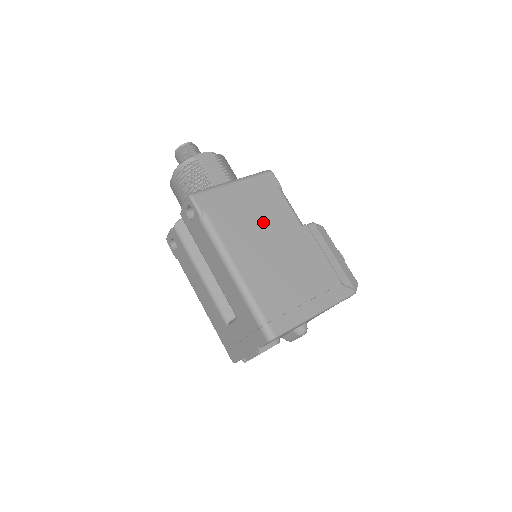
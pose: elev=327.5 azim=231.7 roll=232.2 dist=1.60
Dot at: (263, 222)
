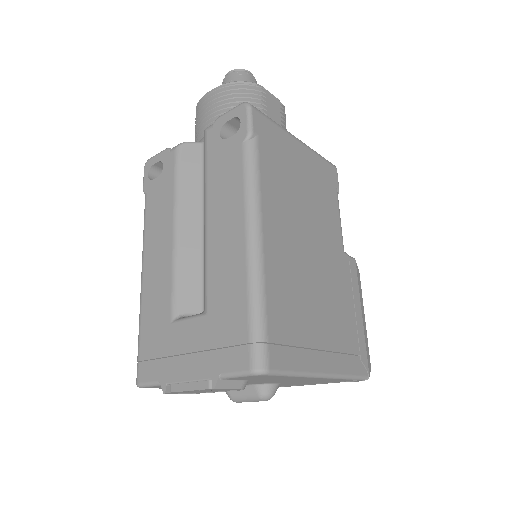
Dot at: (310, 210)
